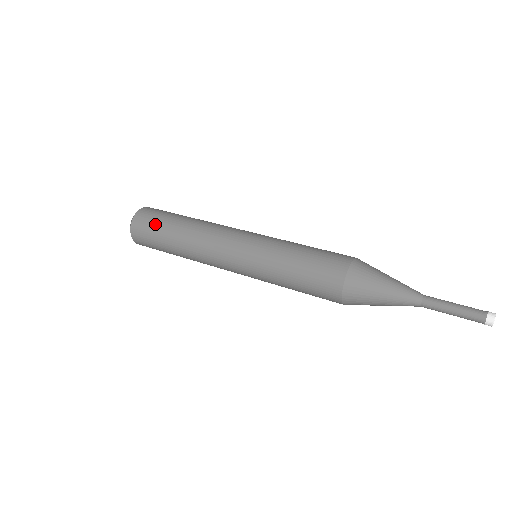
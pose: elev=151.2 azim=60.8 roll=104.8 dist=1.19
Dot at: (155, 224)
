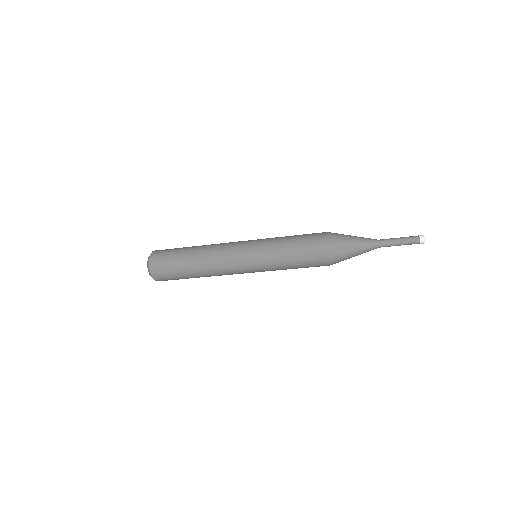
Dot at: occluded
